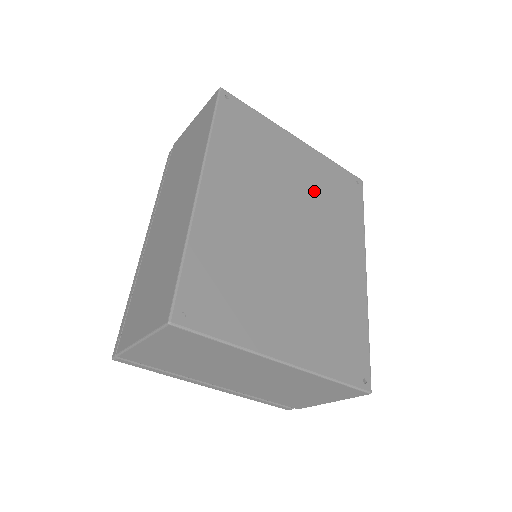
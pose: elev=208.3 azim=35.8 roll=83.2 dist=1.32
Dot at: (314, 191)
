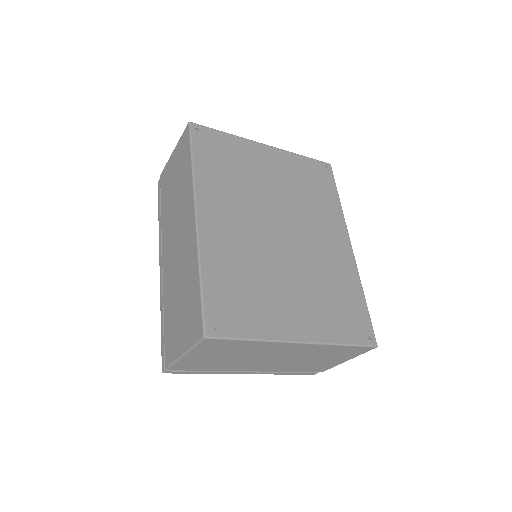
Dot at: (291, 188)
